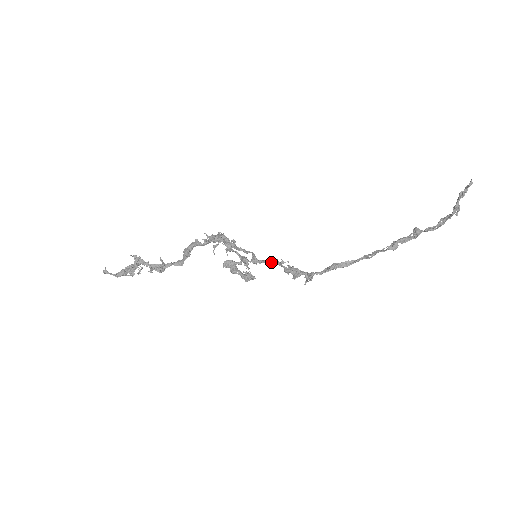
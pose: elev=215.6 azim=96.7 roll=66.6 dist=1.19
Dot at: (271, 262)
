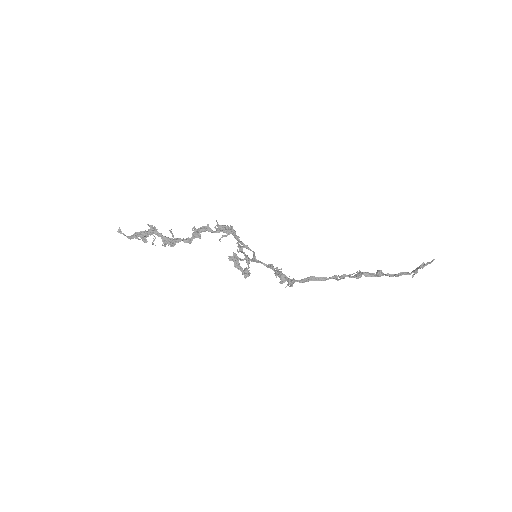
Dot at: (268, 267)
